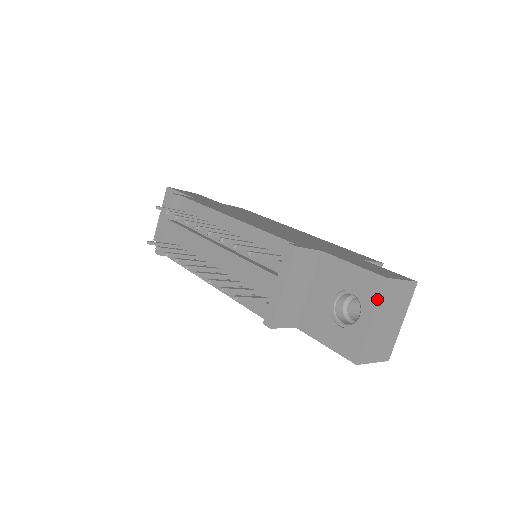
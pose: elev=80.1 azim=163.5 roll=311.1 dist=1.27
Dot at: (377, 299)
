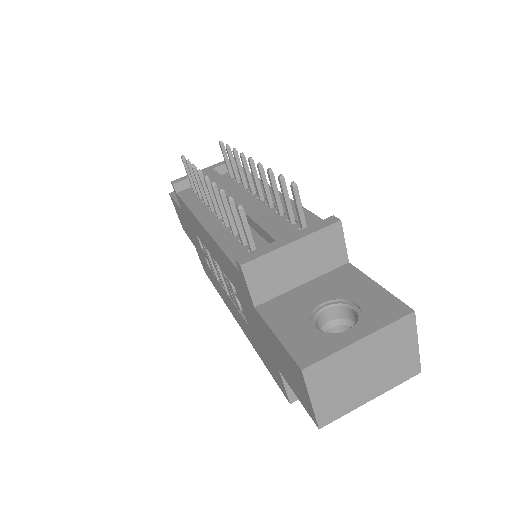
Dot at: (386, 323)
